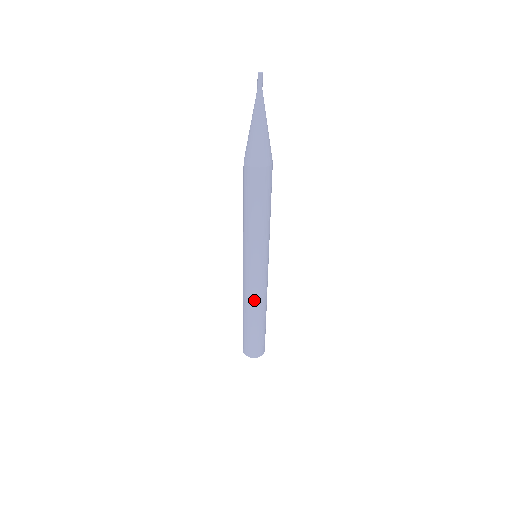
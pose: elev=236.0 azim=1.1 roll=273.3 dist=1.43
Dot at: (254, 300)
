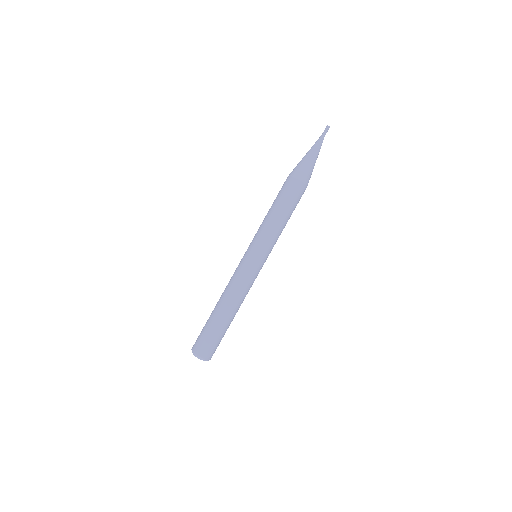
Dot at: (233, 290)
